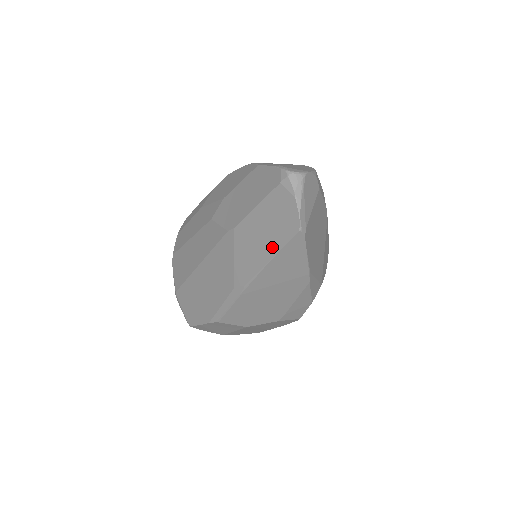
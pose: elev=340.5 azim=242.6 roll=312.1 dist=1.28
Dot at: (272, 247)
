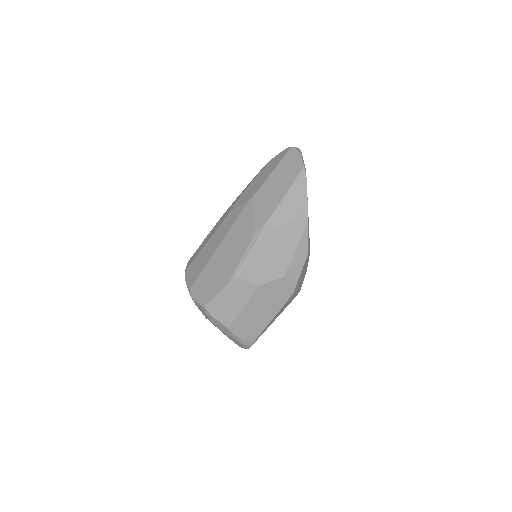
Dot at: (285, 187)
